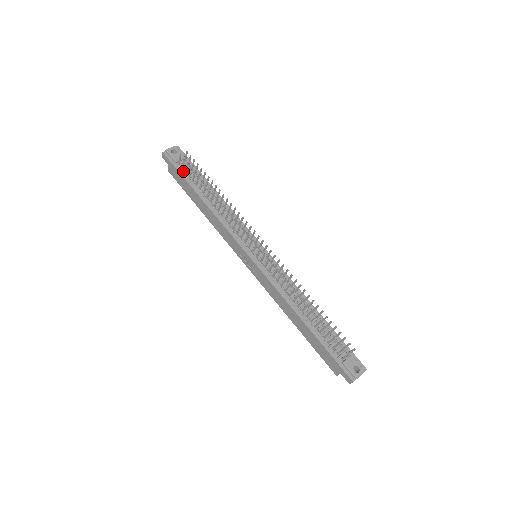
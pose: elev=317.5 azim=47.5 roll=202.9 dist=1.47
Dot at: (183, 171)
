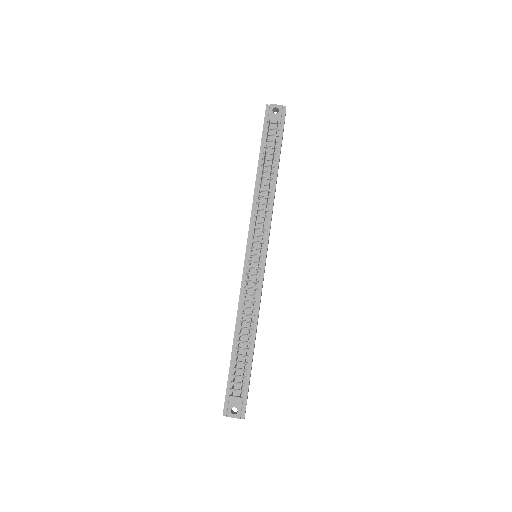
Dot at: occluded
